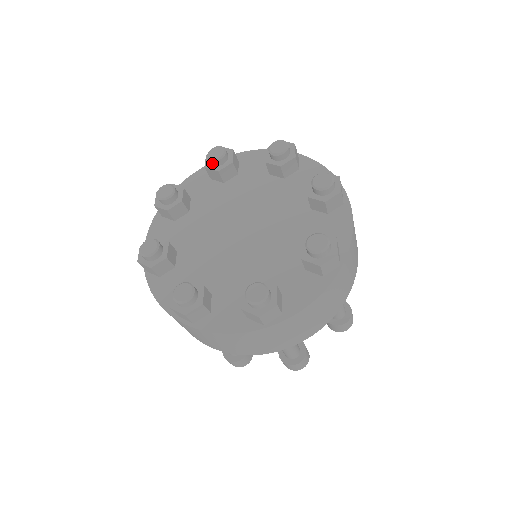
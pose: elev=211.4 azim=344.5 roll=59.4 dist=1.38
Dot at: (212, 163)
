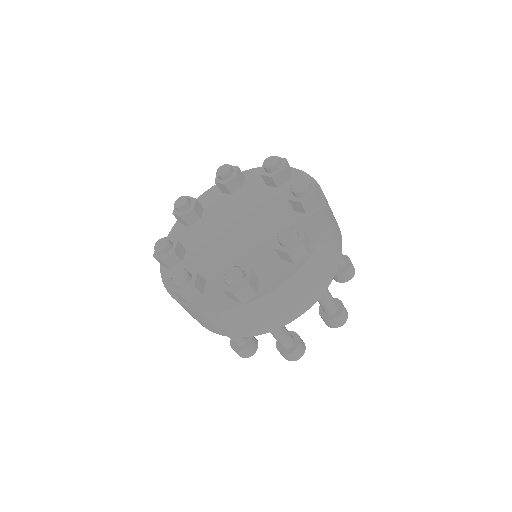
Dot at: (220, 178)
